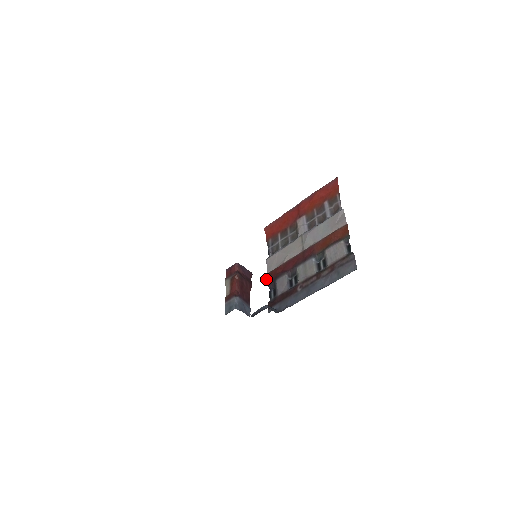
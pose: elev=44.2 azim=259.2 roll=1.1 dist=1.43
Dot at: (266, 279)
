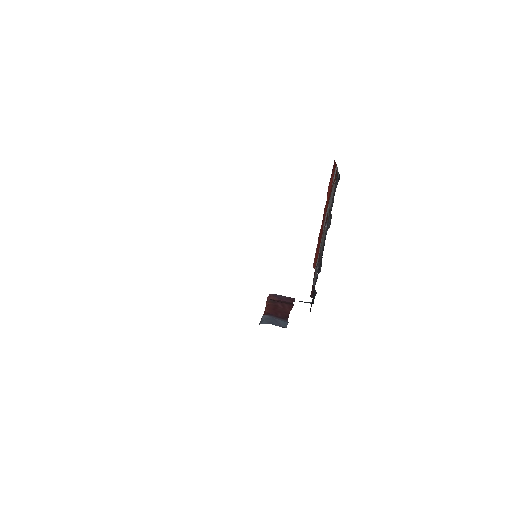
Dot at: occluded
